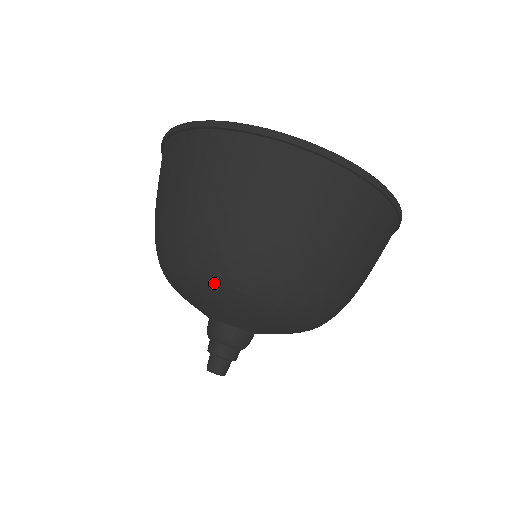
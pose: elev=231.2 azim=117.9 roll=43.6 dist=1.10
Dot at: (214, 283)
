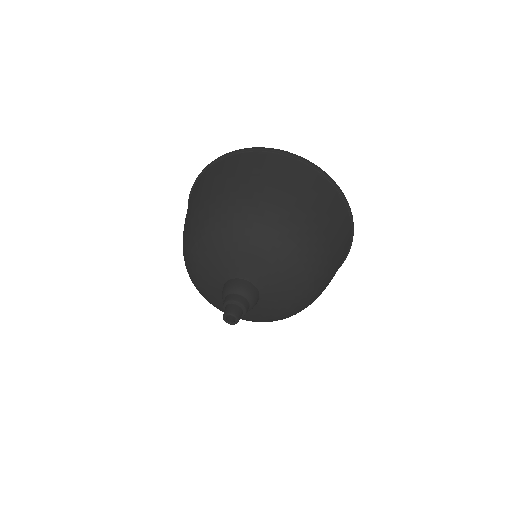
Dot at: (295, 253)
